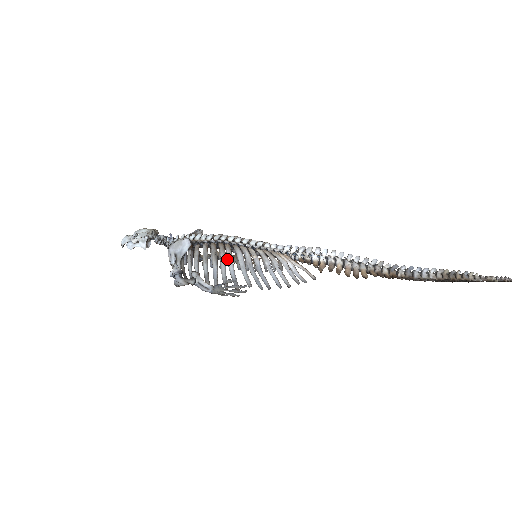
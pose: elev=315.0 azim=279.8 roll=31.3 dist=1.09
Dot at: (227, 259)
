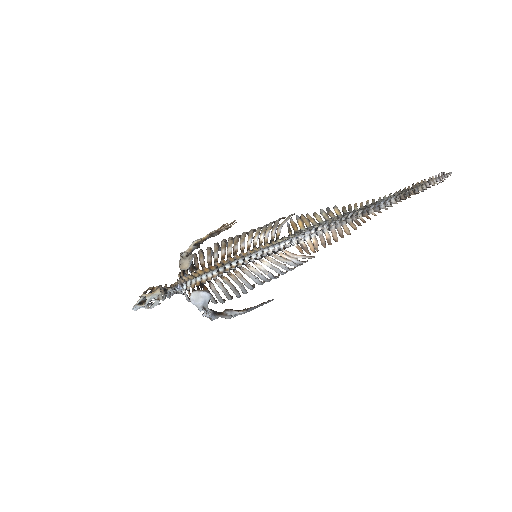
Dot at: occluded
